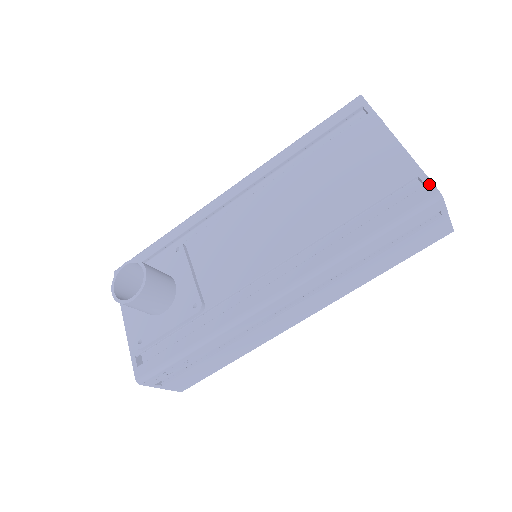
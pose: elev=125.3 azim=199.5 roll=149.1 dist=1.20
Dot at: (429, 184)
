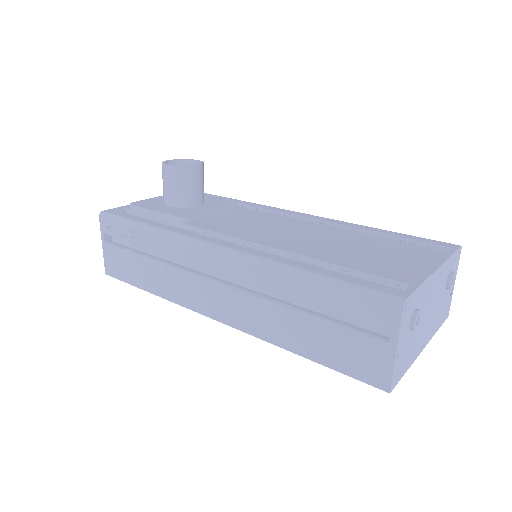
Dot at: (408, 292)
